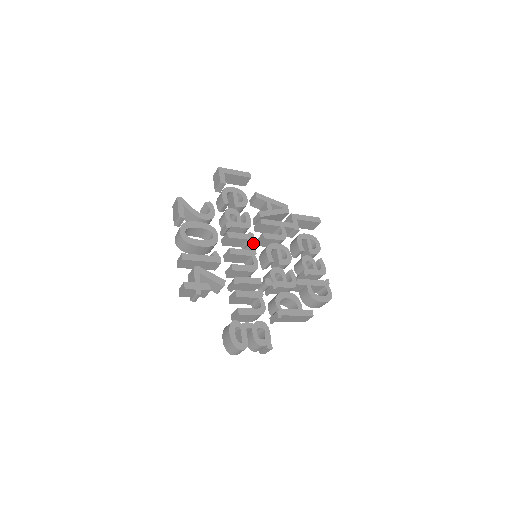
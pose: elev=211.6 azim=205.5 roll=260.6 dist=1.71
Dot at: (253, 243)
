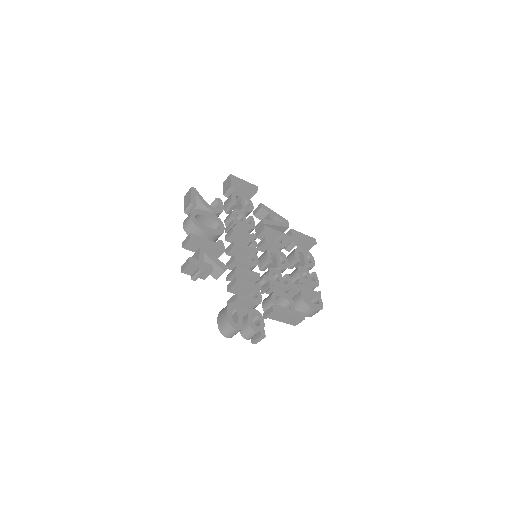
Dot at: (255, 243)
